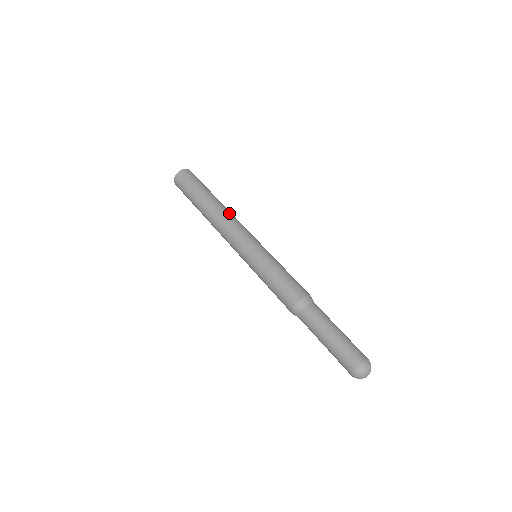
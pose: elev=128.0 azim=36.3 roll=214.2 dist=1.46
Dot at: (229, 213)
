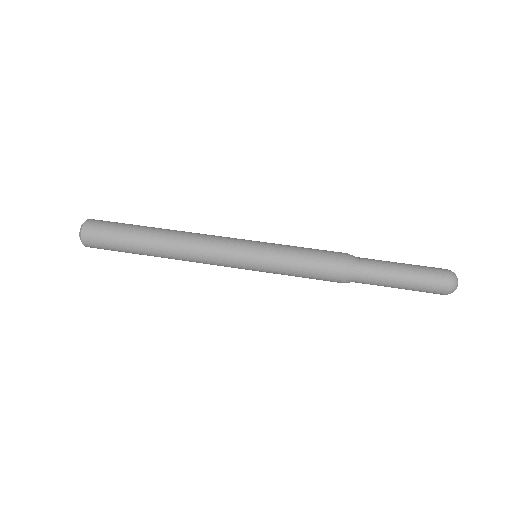
Dot at: (184, 243)
